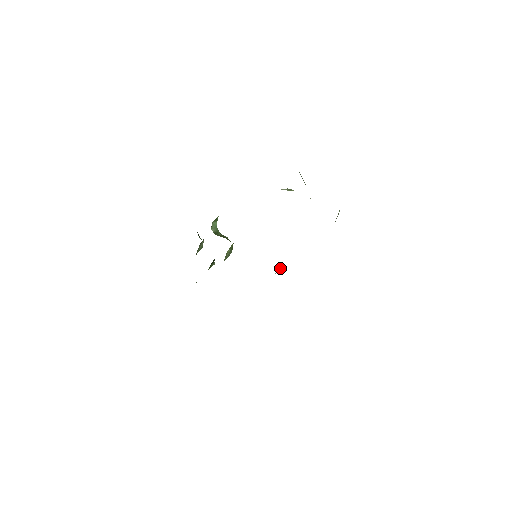
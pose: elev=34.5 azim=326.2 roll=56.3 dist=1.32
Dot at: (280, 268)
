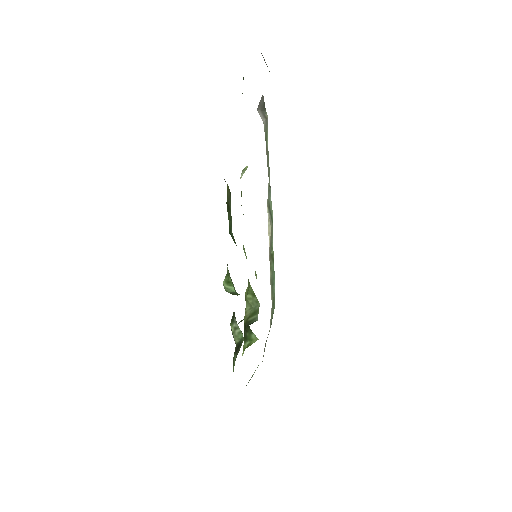
Dot at: (268, 229)
